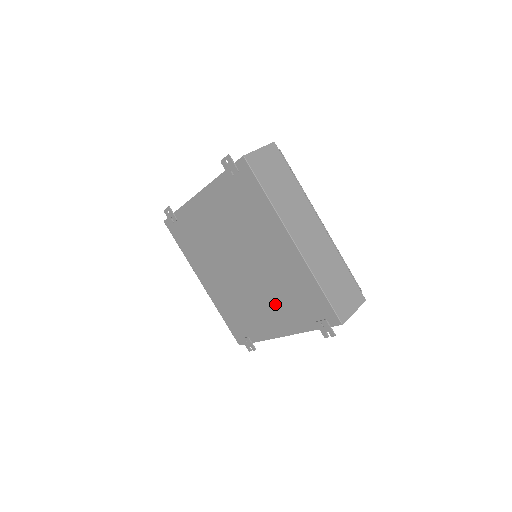
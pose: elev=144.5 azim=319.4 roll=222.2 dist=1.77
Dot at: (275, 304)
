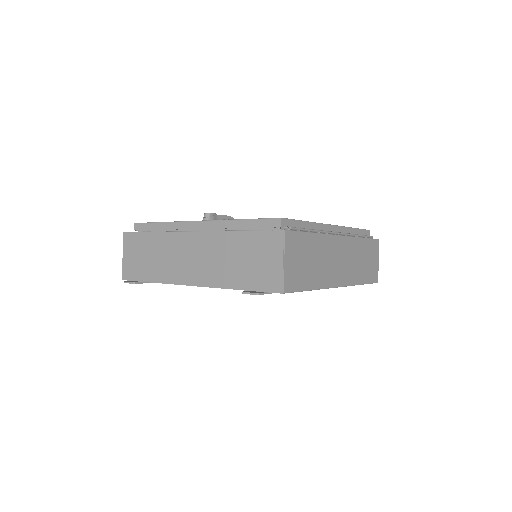
Dot at: occluded
